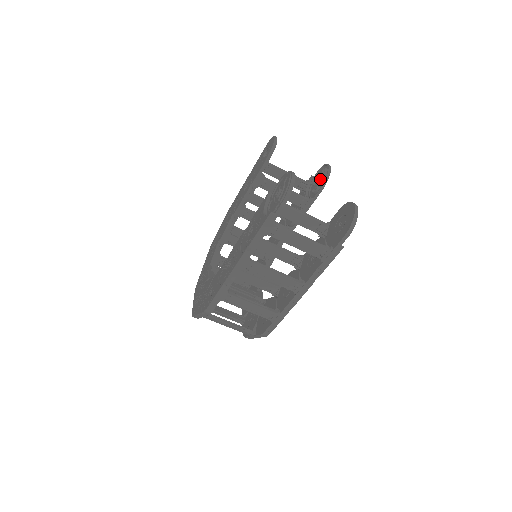
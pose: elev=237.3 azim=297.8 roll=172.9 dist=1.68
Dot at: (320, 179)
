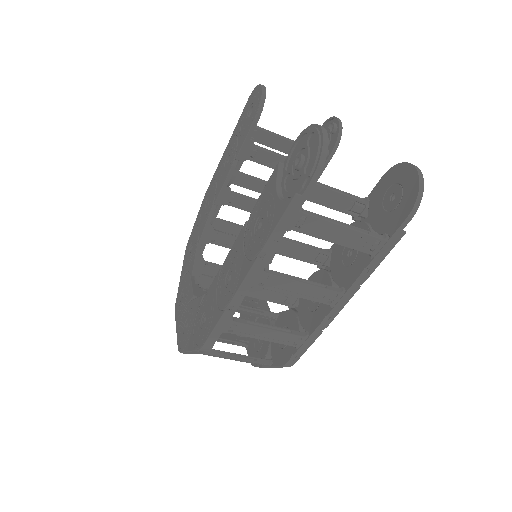
Dot at: occluded
